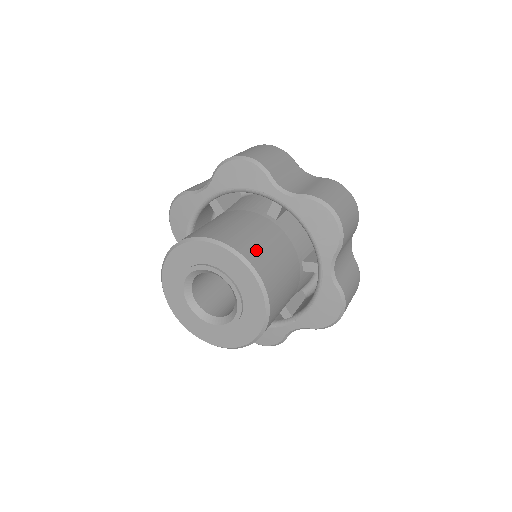
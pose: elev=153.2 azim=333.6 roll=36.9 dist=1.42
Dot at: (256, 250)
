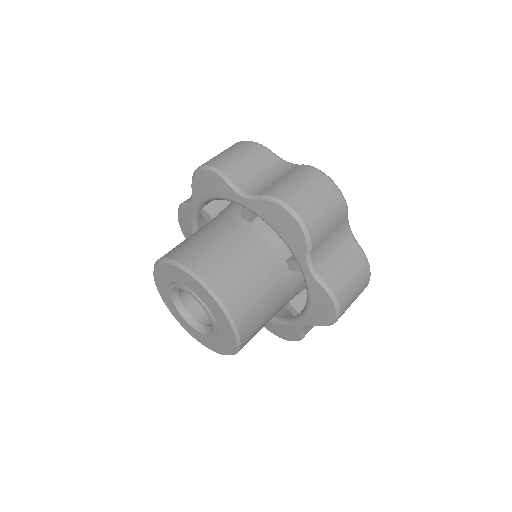
Dot at: (252, 316)
